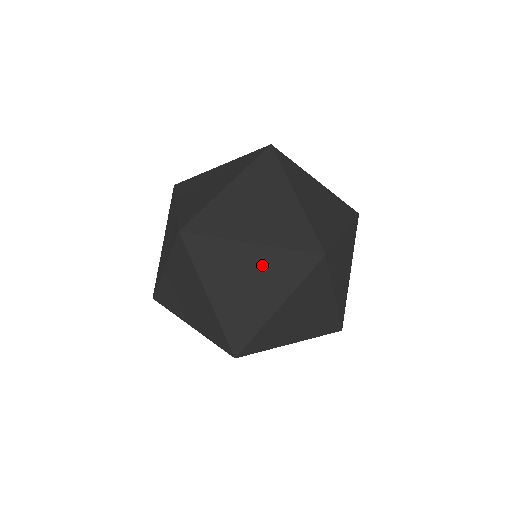
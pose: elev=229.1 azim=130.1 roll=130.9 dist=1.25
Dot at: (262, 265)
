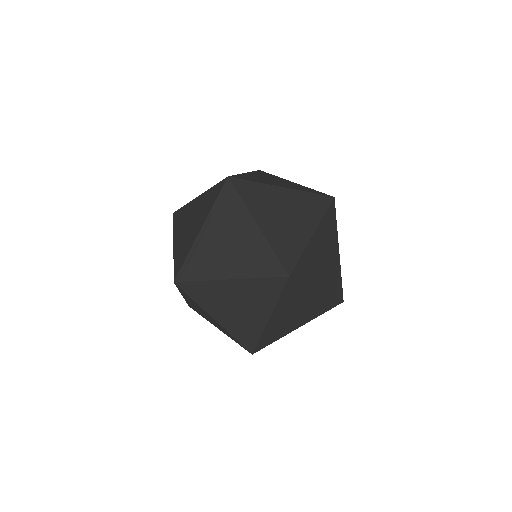
Dot at: occluded
